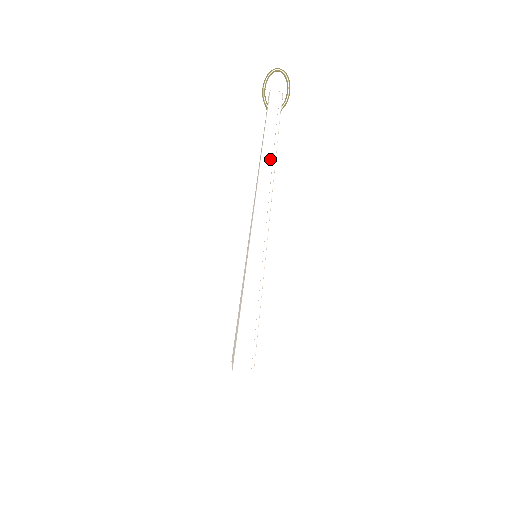
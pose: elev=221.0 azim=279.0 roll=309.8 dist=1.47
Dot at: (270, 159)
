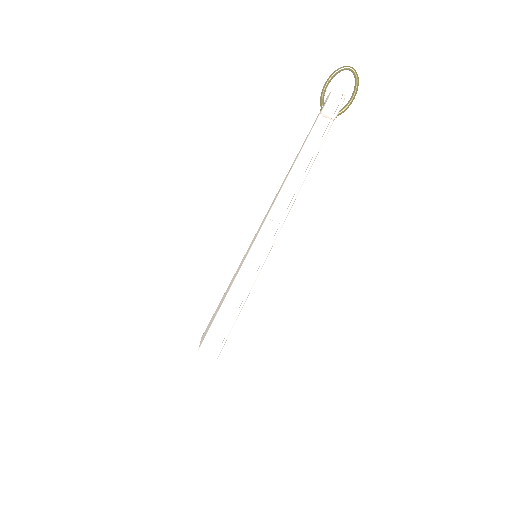
Dot at: (304, 167)
